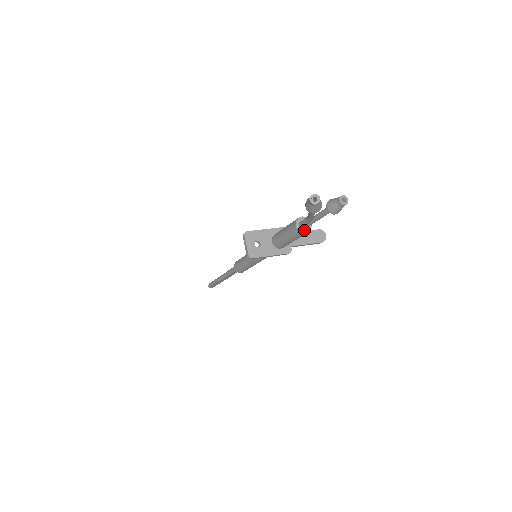
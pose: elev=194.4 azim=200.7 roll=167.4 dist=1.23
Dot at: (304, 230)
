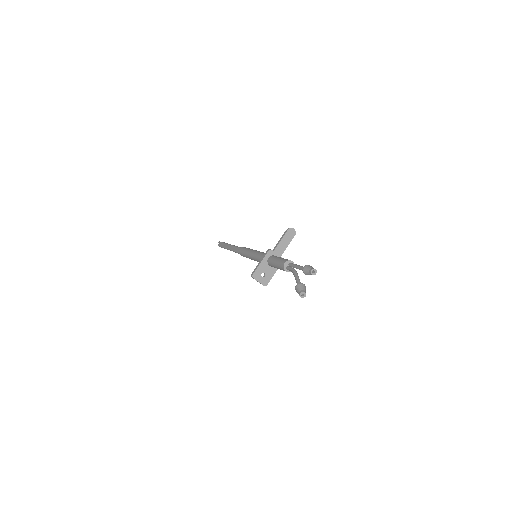
Dot at: occluded
